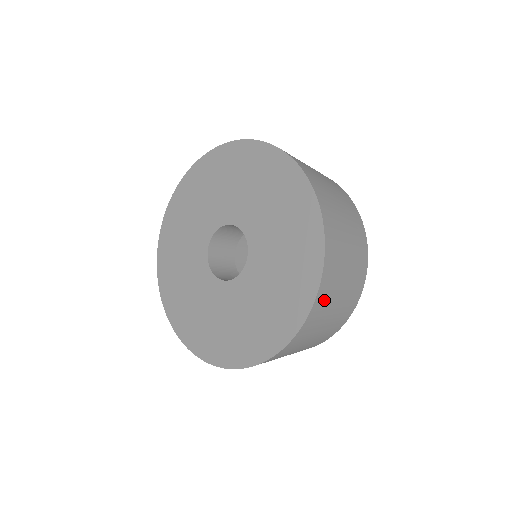
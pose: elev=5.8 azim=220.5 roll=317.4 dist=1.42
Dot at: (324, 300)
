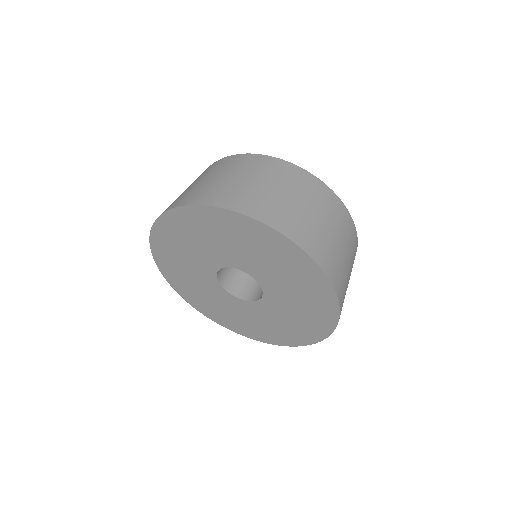
Dot at: occluded
